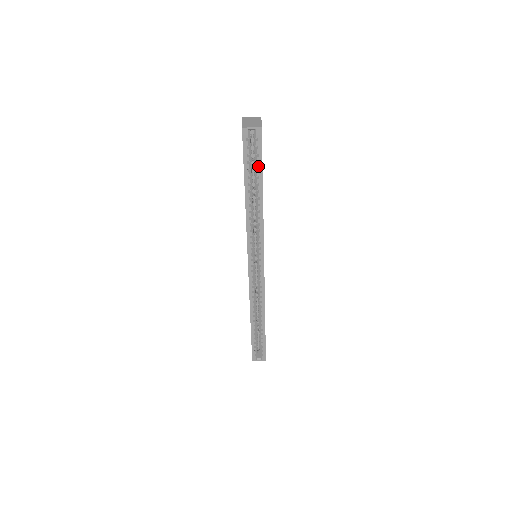
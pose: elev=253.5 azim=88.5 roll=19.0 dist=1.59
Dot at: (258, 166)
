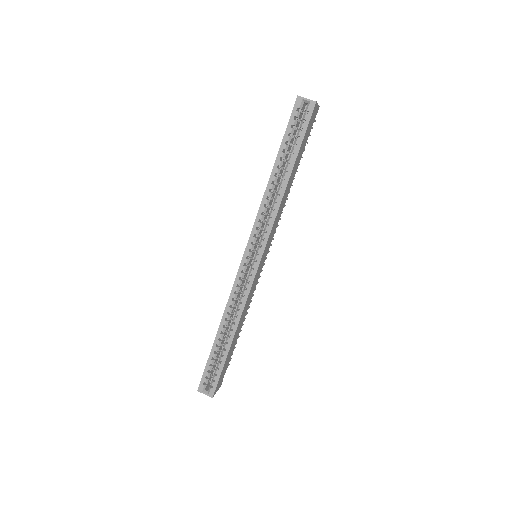
Dot at: (297, 142)
